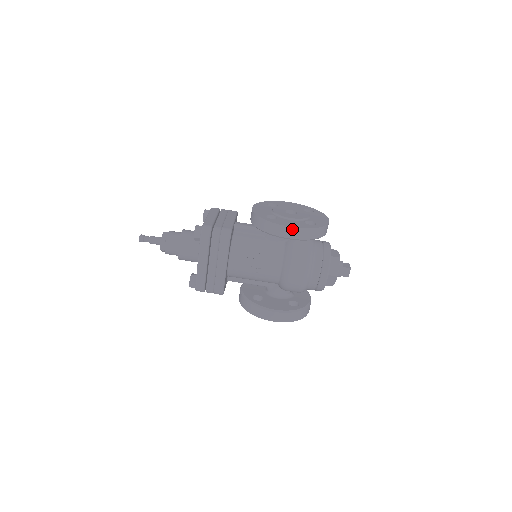
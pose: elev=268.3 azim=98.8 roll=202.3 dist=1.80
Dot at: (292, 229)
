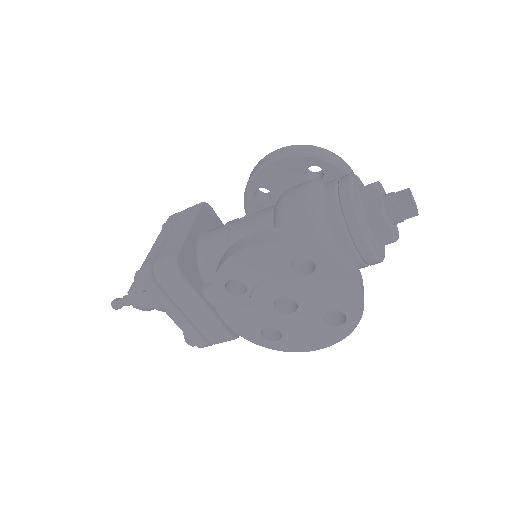
Dot at: (320, 347)
